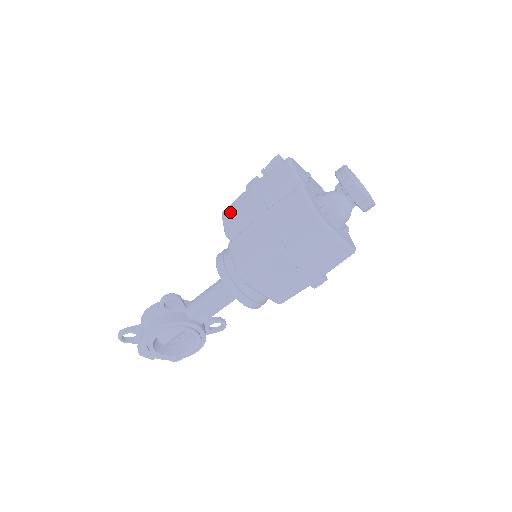
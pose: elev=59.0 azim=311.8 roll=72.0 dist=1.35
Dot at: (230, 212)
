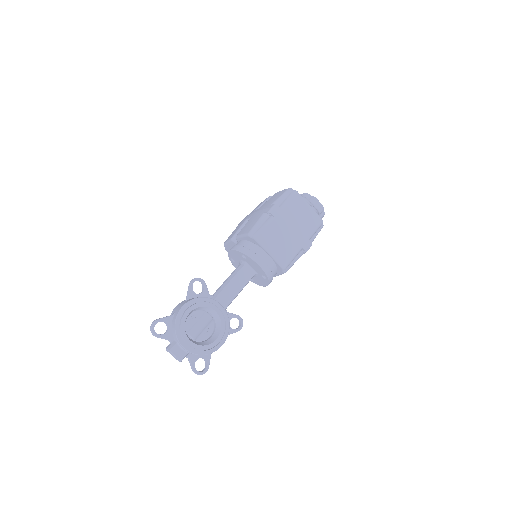
Dot at: (230, 235)
